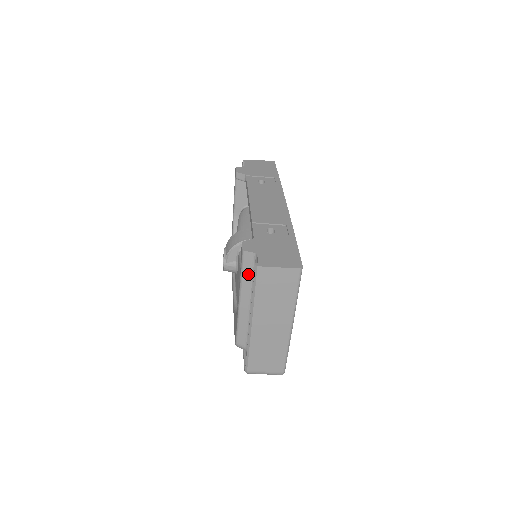
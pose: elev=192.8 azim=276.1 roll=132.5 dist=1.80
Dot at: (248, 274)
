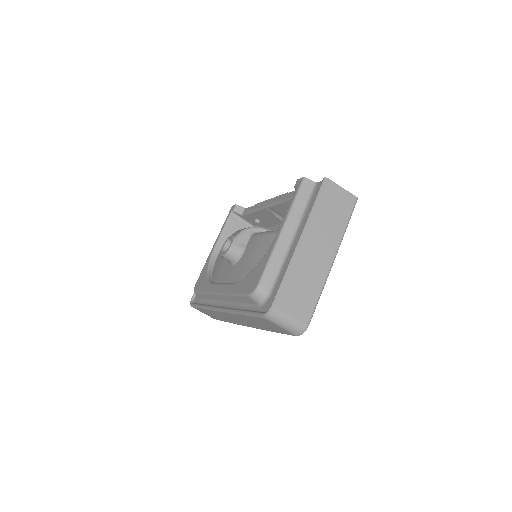
Dot at: (301, 201)
